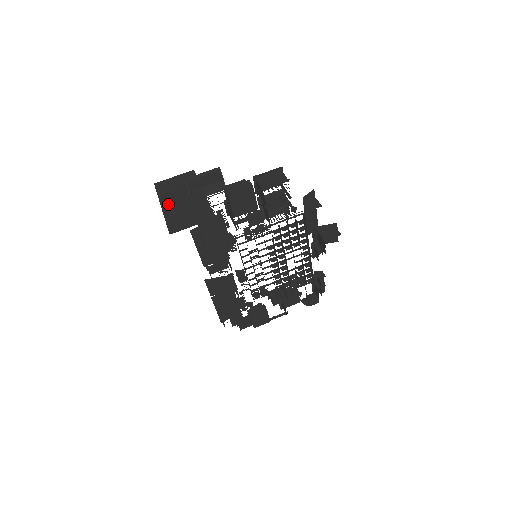
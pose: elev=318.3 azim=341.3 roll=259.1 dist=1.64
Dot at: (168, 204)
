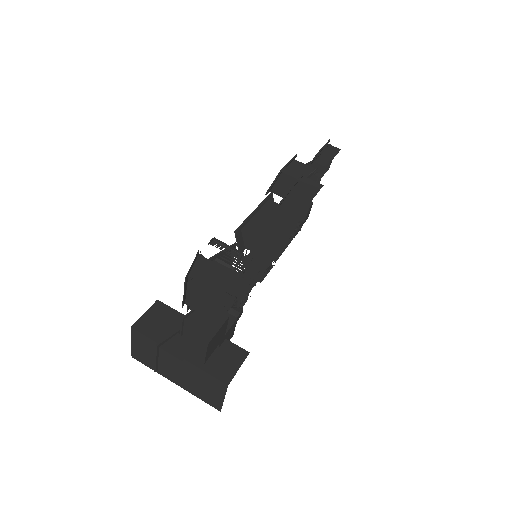
Dot at: occluded
